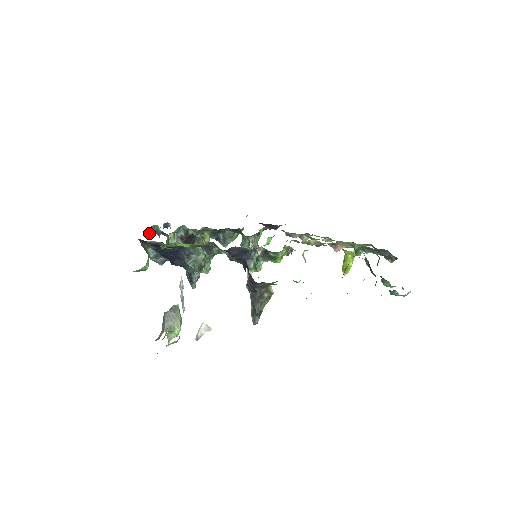
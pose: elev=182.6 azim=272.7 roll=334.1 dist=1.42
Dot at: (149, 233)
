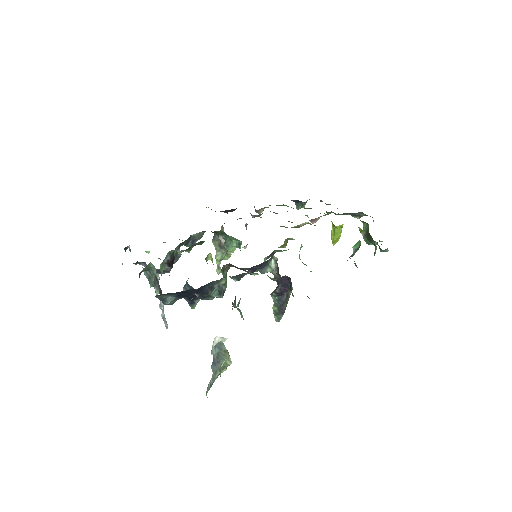
Dot at: (139, 274)
